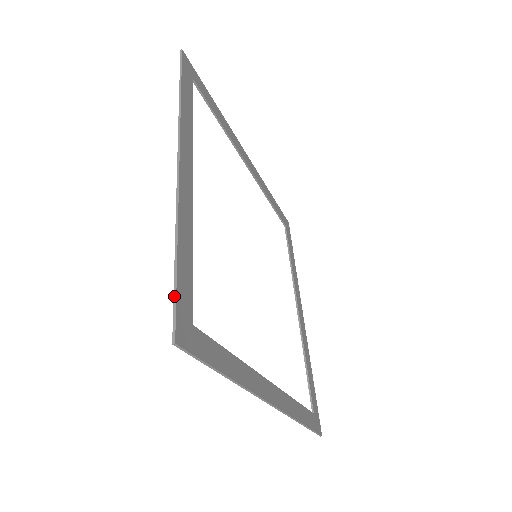
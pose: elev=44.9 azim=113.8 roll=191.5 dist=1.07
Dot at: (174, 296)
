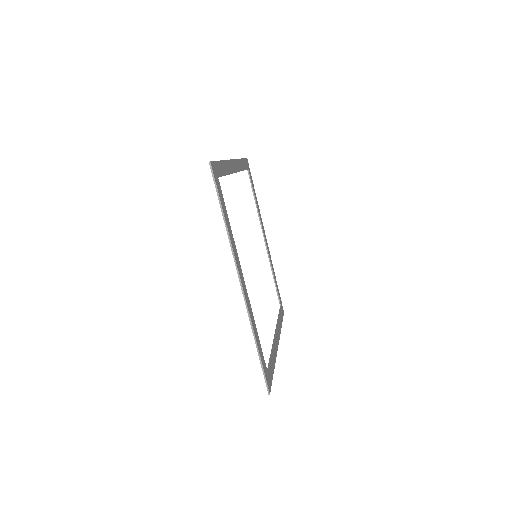
Dot at: (215, 161)
